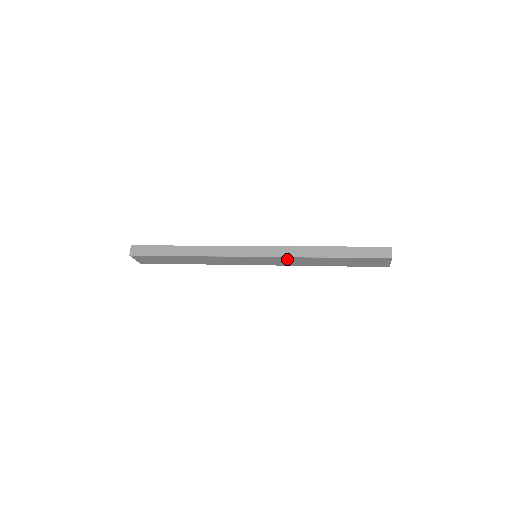
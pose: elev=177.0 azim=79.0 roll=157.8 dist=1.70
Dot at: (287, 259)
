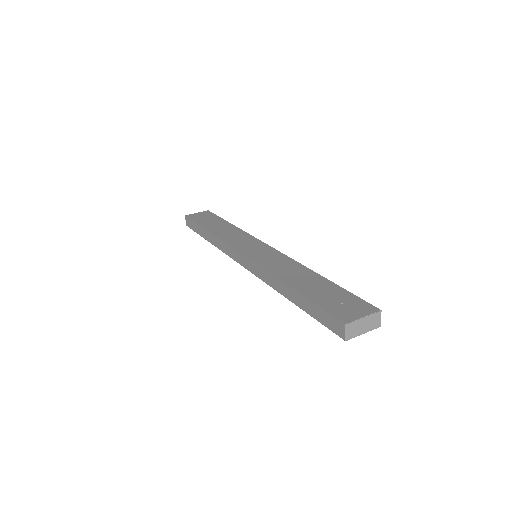
Dot at: occluded
